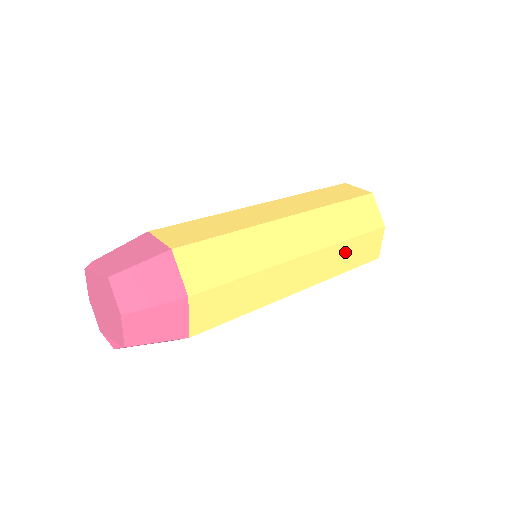
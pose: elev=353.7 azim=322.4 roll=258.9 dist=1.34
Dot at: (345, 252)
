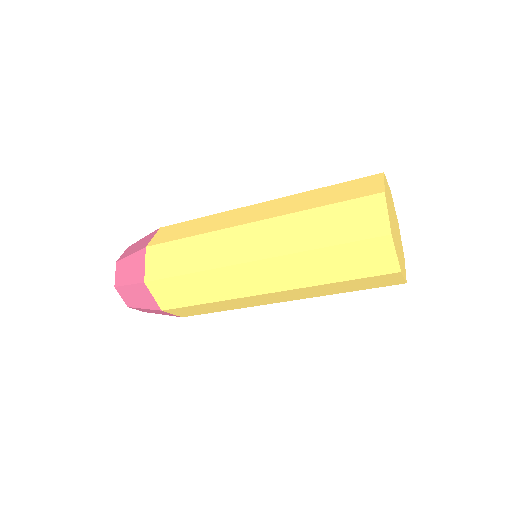
Dot at: (334, 287)
